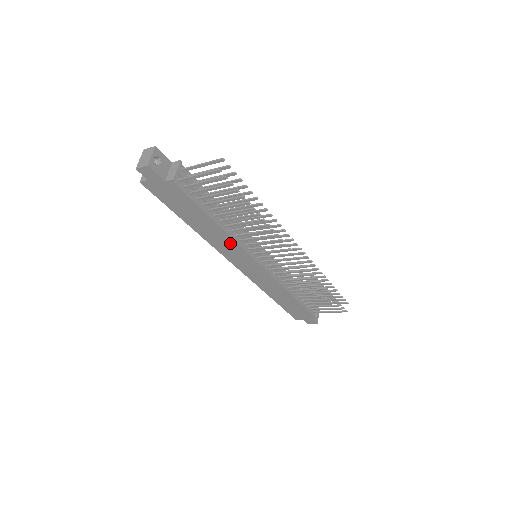
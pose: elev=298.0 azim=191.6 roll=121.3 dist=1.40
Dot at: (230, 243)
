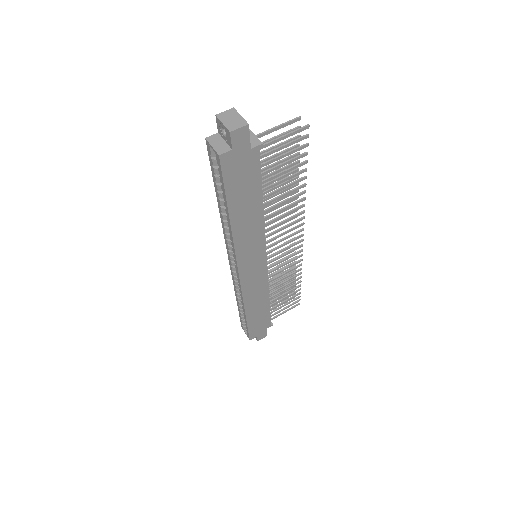
Dot at: (257, 236)
